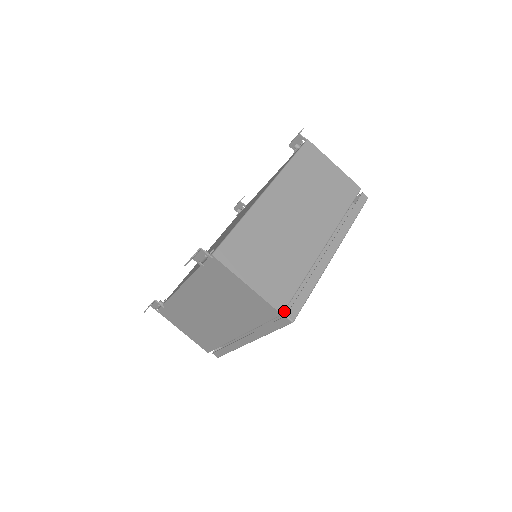
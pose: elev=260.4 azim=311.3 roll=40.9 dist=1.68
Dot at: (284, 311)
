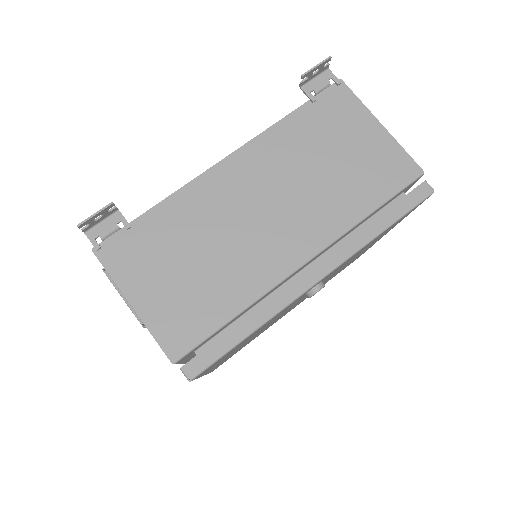
Dot at: occluded
